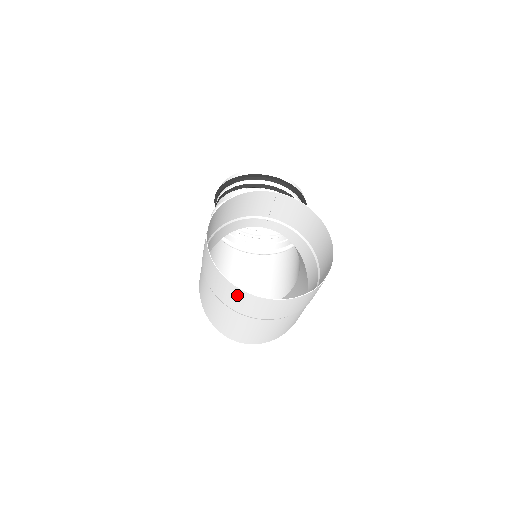
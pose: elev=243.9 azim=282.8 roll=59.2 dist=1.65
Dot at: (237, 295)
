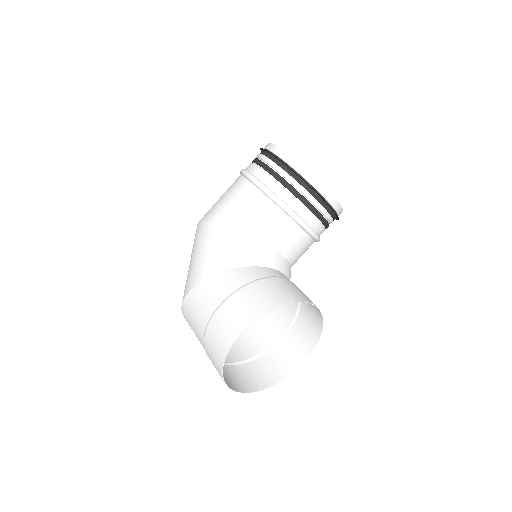
Dot at: occluded
